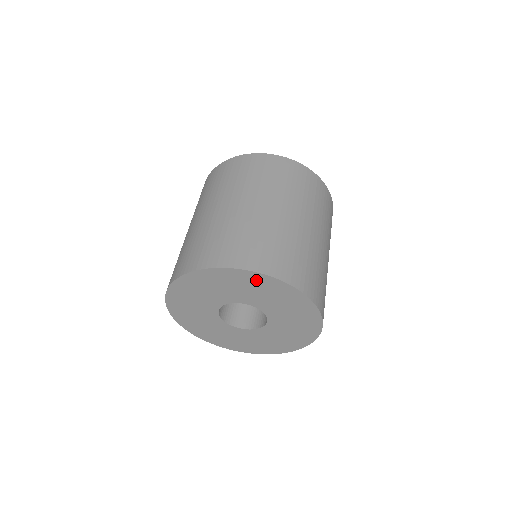
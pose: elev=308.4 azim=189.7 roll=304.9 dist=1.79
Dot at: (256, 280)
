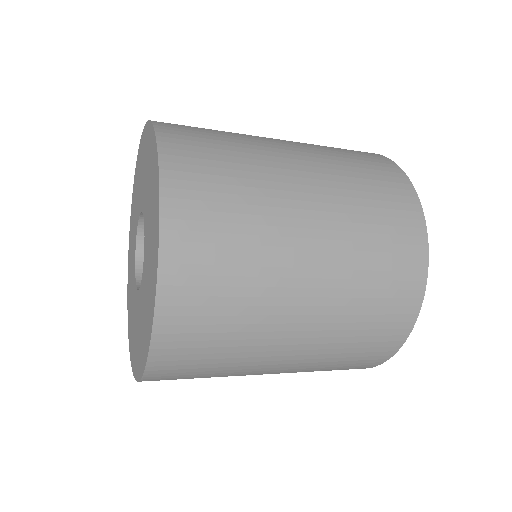
Dot at: (153, 157)
